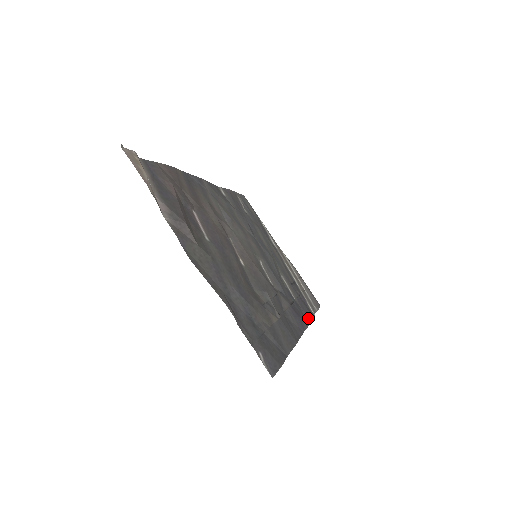
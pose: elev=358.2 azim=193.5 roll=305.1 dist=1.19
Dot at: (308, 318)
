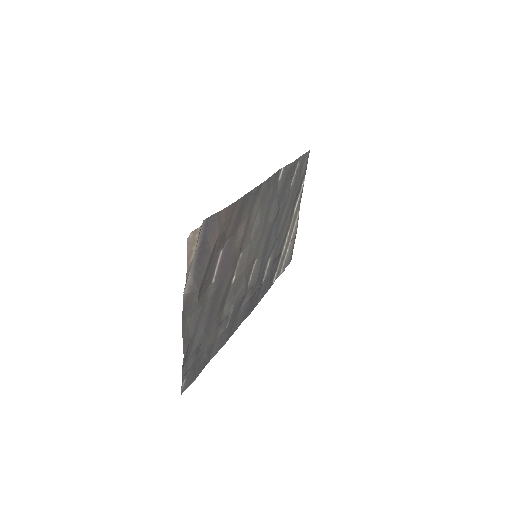
Dot at: (261, 298)
